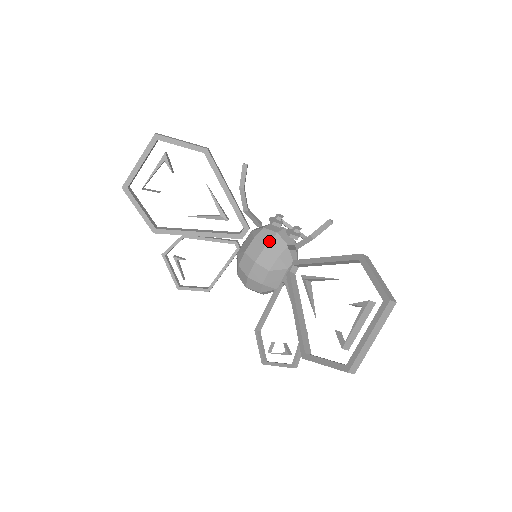
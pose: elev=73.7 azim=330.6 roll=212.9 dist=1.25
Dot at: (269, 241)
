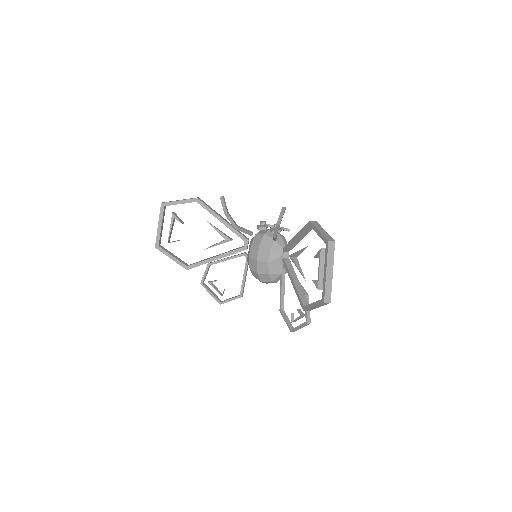
Dot at: (260, 242)
